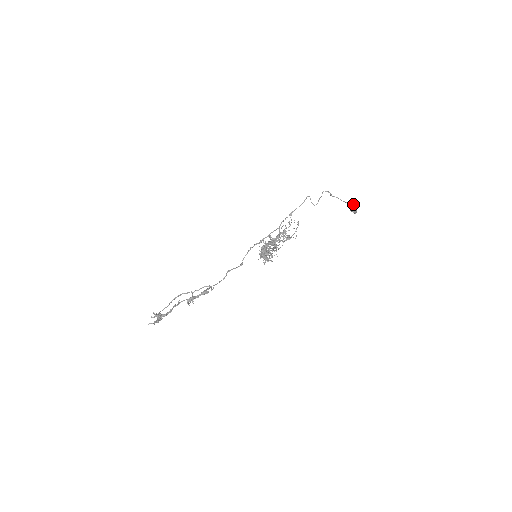
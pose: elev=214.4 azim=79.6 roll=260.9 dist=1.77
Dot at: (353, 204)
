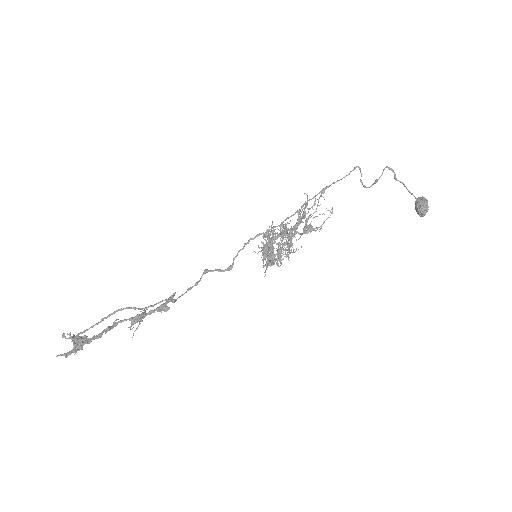
Dot at: (425, 203)
